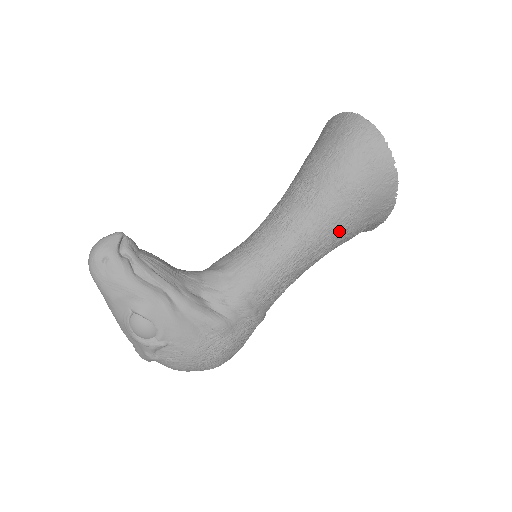
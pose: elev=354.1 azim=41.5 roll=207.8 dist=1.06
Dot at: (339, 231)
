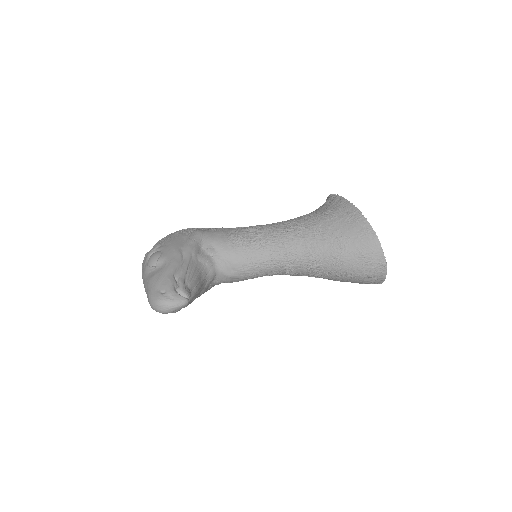
Dot at: occluded
